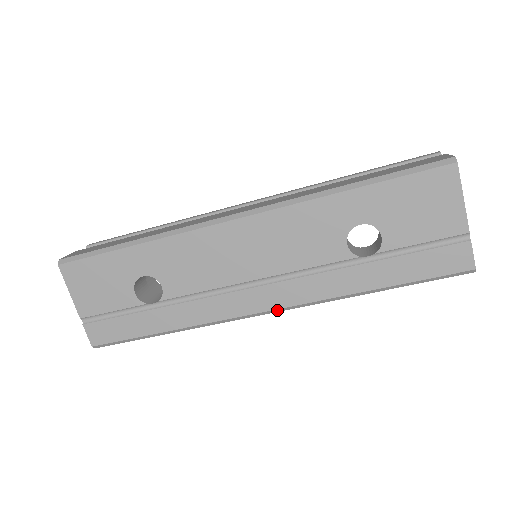
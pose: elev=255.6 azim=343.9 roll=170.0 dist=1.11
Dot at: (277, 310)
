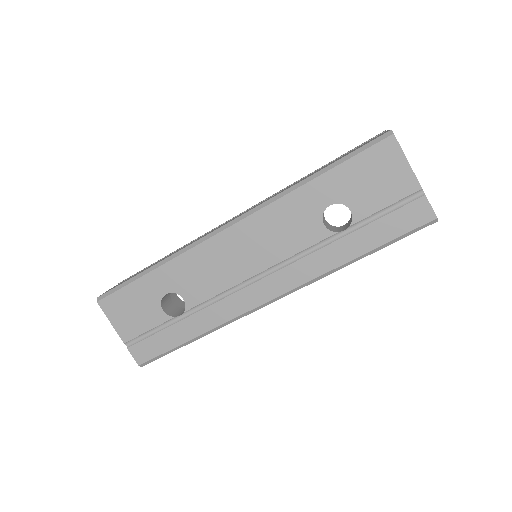
Dot at: (282, 296)
